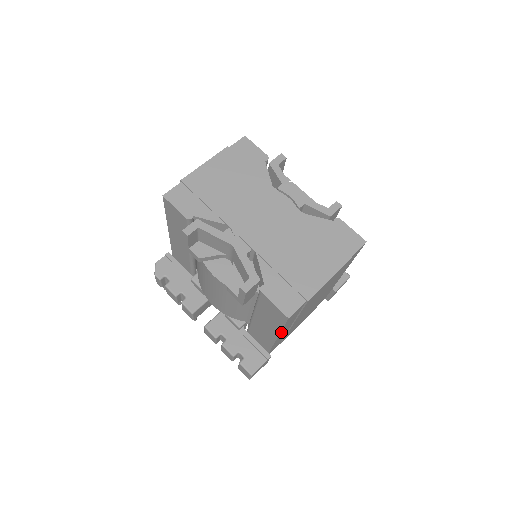
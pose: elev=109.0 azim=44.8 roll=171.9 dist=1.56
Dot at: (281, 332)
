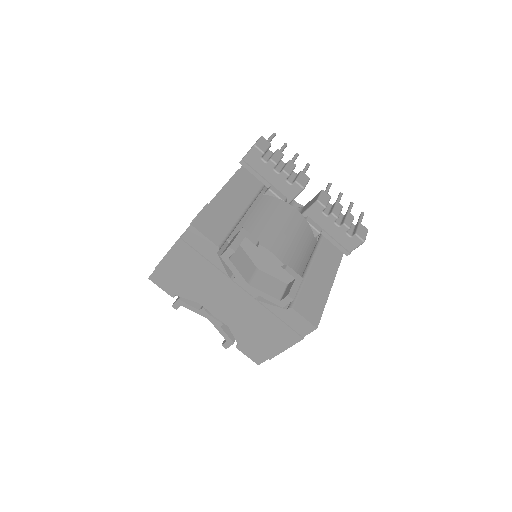
Dot at: occluded
